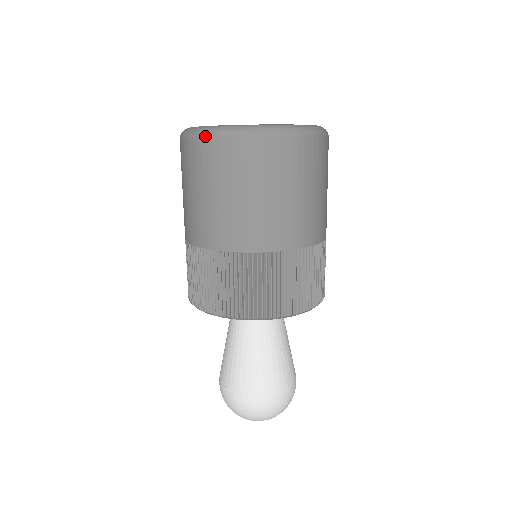
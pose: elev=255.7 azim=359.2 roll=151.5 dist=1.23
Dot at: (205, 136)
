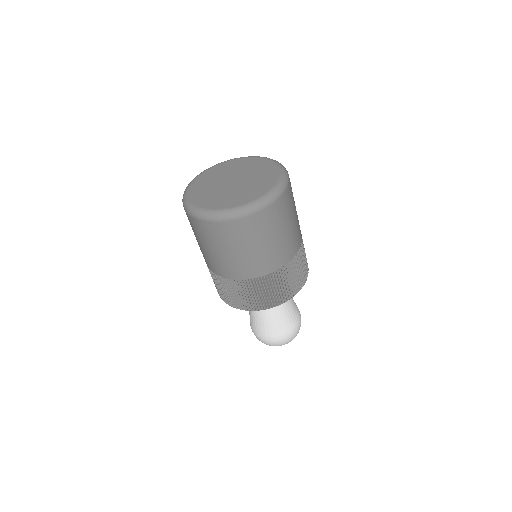
Dot at: (199, 218)
